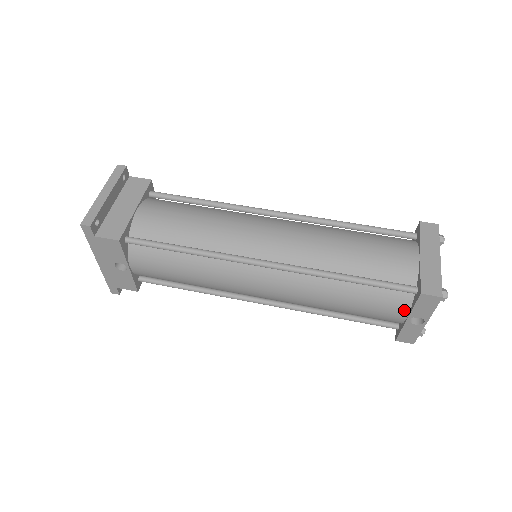
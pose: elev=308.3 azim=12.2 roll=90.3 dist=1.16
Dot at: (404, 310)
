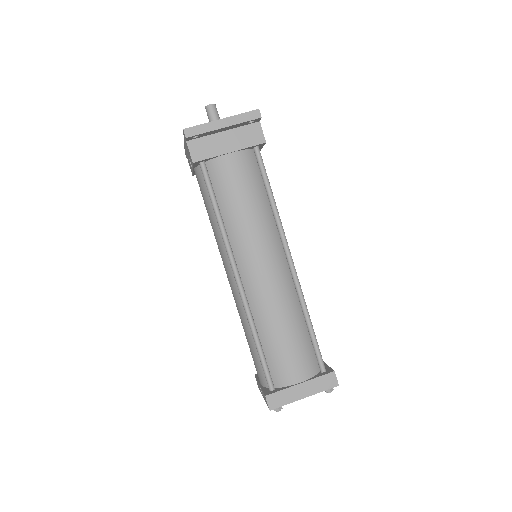
Dot at: (262, 382)
